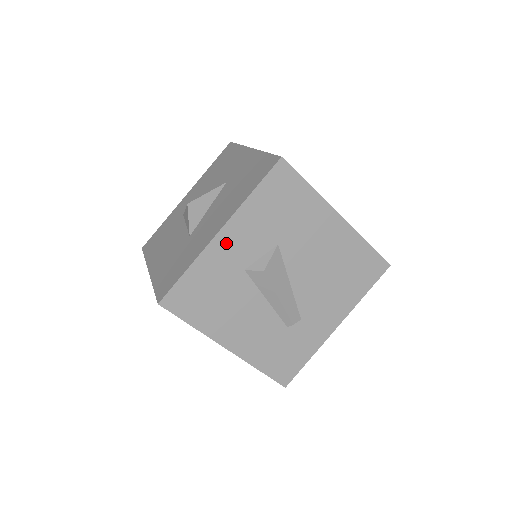
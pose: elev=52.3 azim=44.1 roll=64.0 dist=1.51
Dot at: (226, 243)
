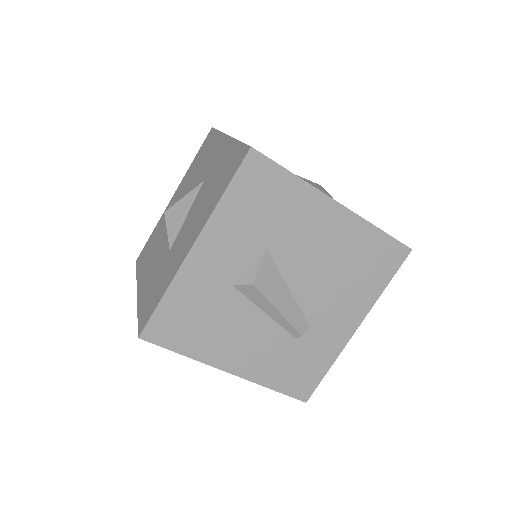
Dot at: (203, 259)
